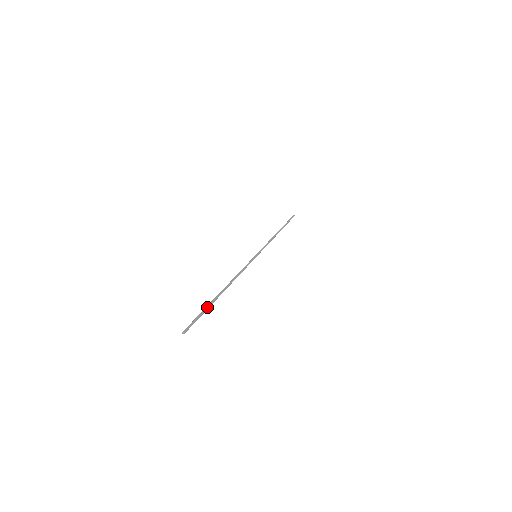
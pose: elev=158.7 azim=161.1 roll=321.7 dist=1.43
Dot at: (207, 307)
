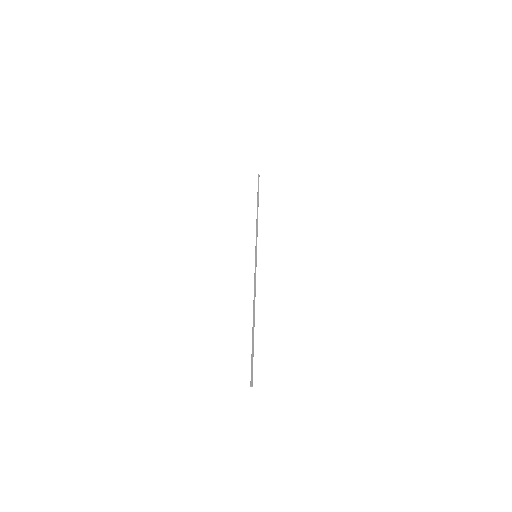
Dot at: (252, 347)
